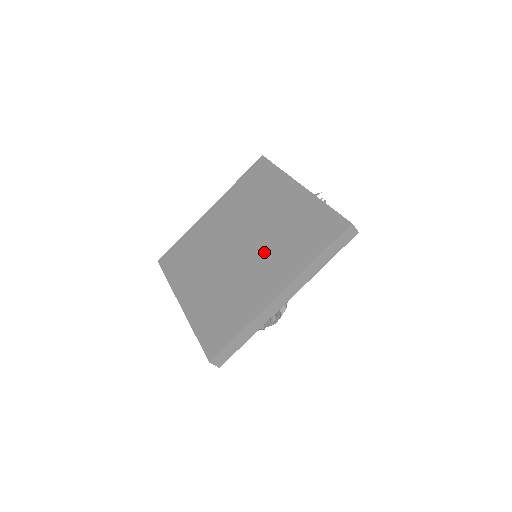
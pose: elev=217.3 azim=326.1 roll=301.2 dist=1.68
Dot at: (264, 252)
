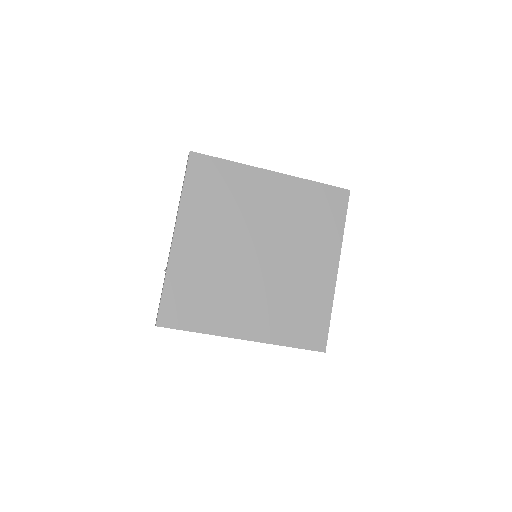
Dot at: (267, 290)
